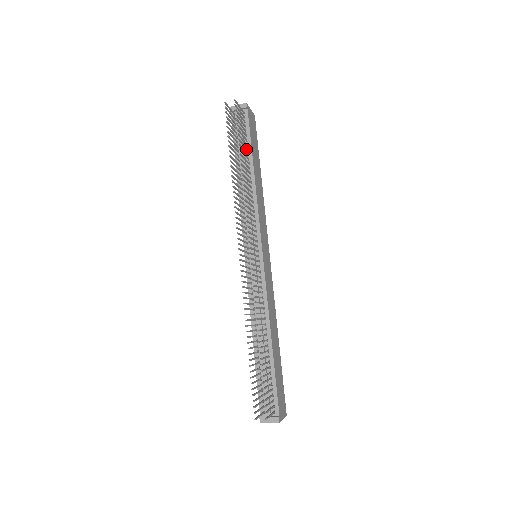
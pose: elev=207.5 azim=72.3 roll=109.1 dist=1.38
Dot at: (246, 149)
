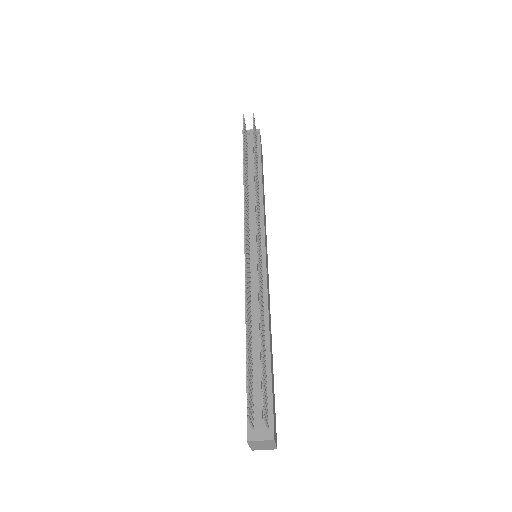
Dot at: occluded
